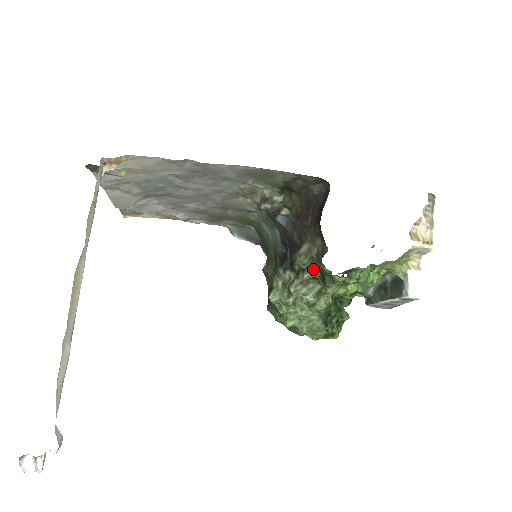
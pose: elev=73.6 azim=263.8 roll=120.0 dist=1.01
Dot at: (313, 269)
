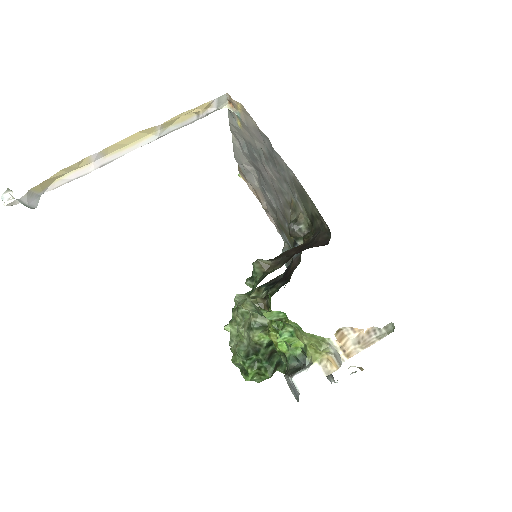
Dot at: (257, 282)
